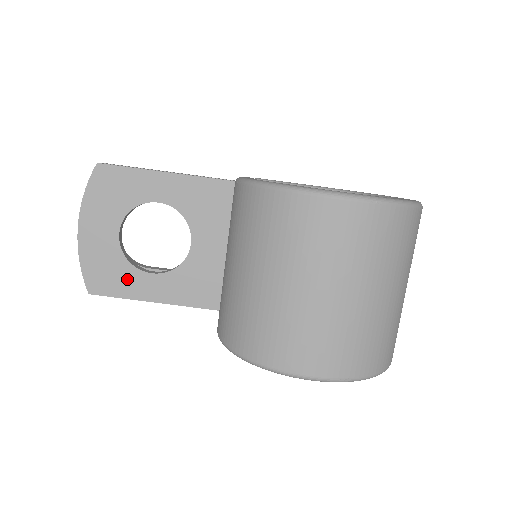
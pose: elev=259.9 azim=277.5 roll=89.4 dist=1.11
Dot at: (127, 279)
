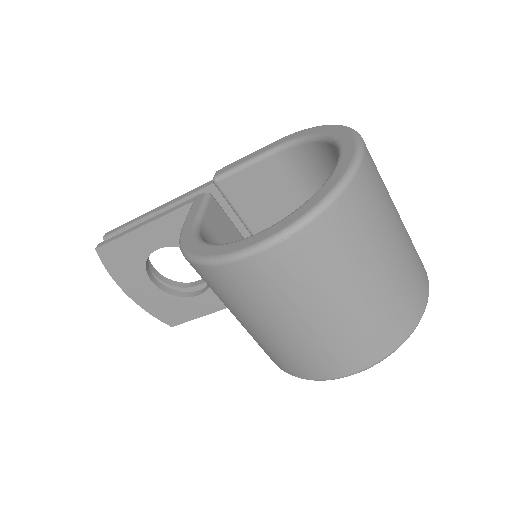
Dot at: (186, 307)
